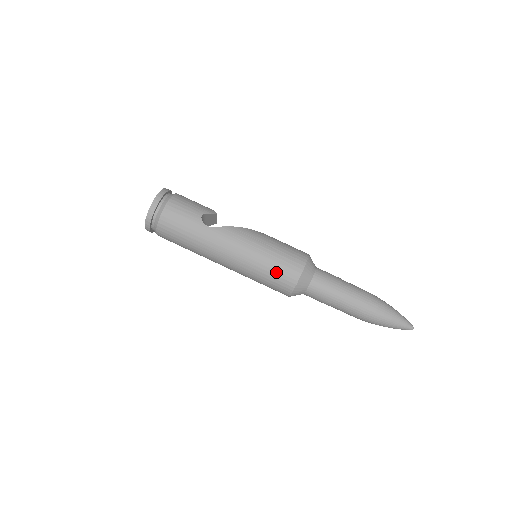
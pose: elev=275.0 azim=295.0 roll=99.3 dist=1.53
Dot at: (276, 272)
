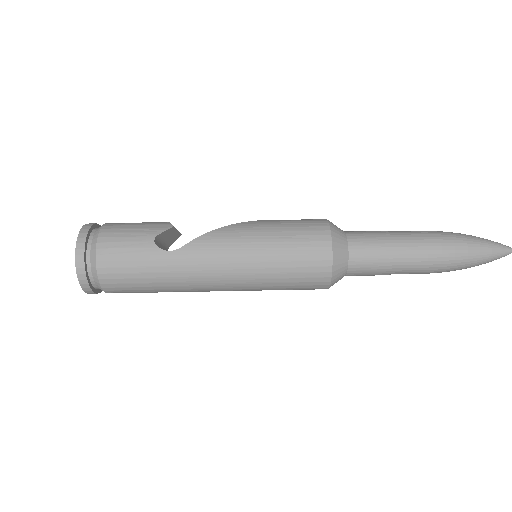
Dot at: (296, 268)
